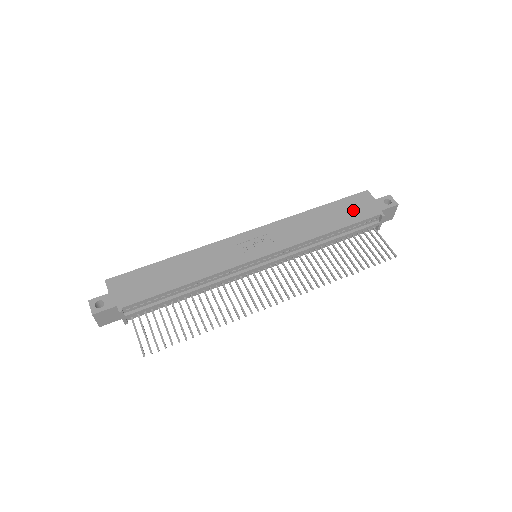
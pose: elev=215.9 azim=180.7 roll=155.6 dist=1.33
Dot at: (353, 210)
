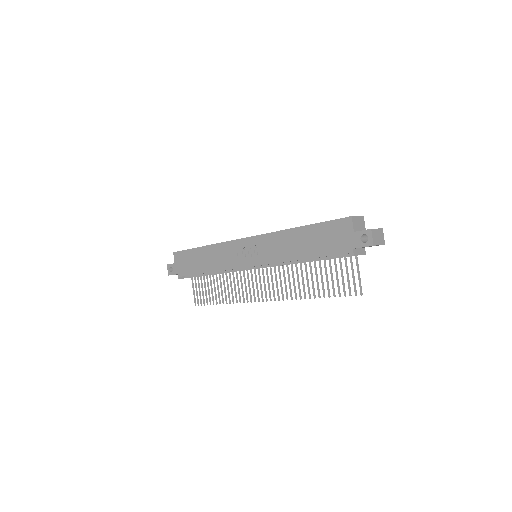
Dot at: (328, 240)
